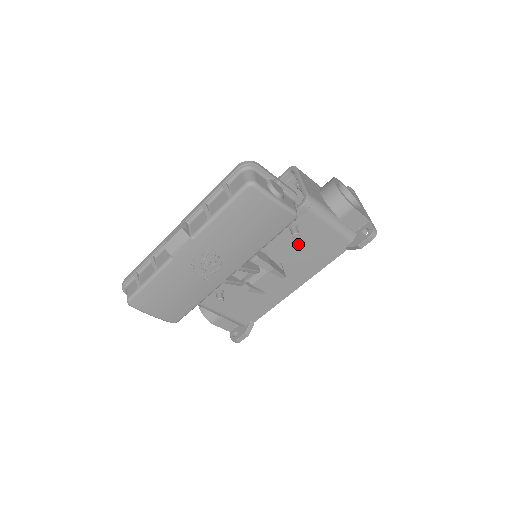
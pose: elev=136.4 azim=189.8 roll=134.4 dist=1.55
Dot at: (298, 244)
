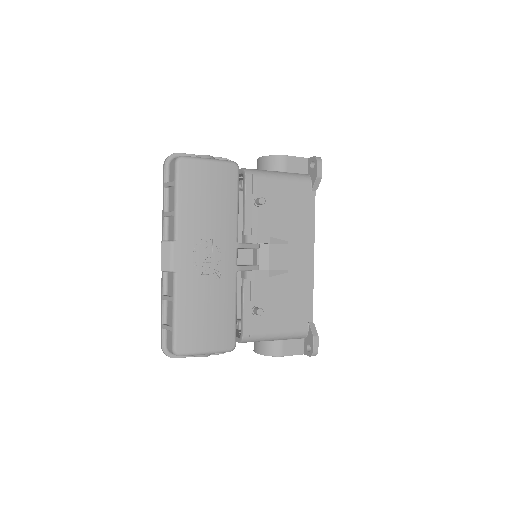
Dot at: (274, 214)
